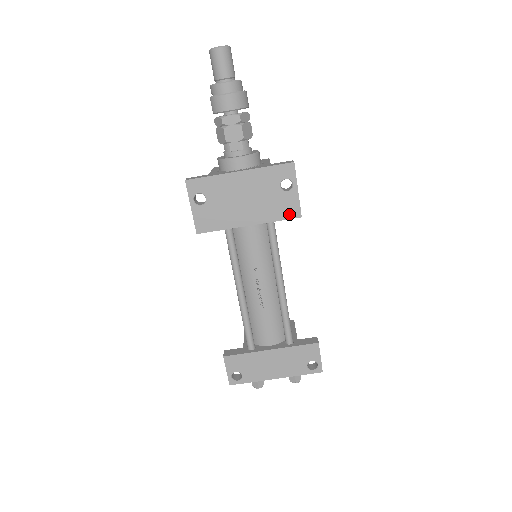
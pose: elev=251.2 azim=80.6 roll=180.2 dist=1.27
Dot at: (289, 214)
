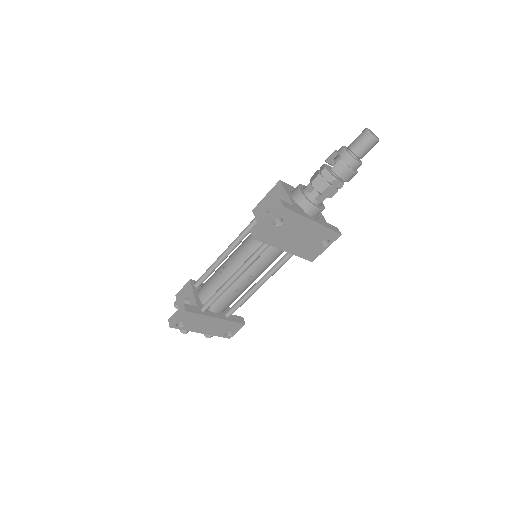
Dot at: (309, 257)
